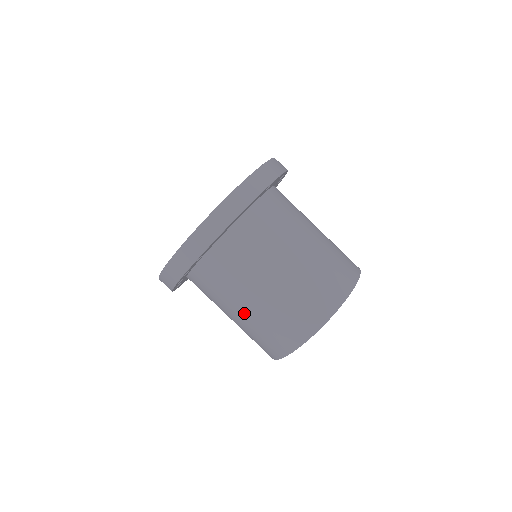
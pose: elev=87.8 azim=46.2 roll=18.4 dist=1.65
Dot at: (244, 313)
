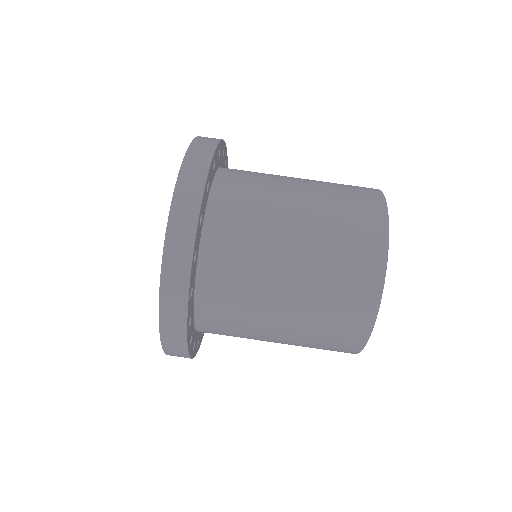
Dot at: (292, 297)
